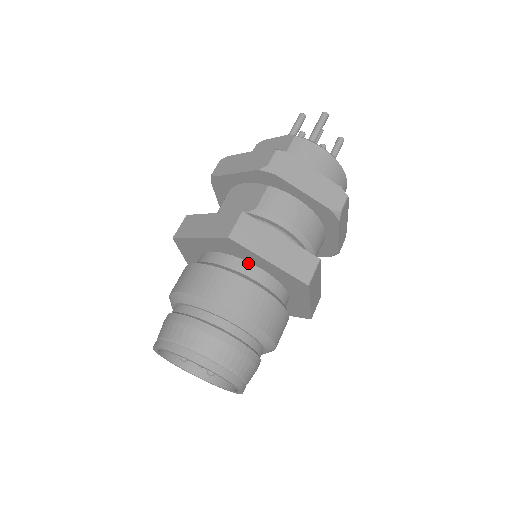
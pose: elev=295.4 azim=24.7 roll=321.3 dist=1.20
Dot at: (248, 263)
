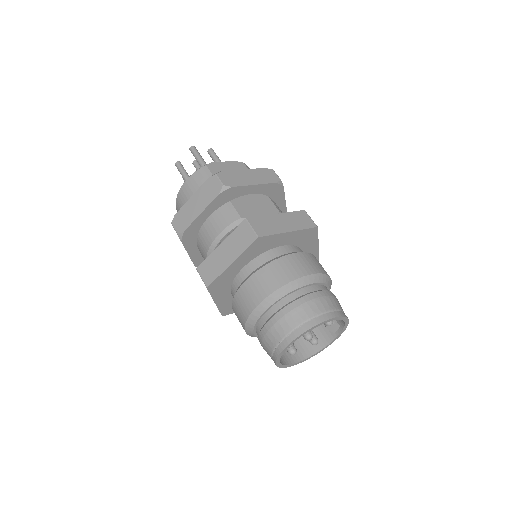
Dot at: (302, 250)
